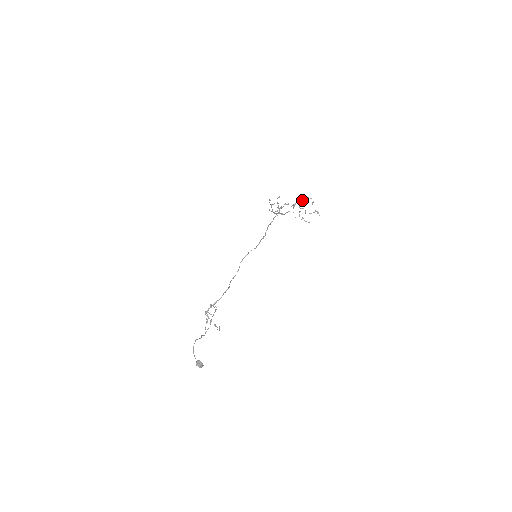
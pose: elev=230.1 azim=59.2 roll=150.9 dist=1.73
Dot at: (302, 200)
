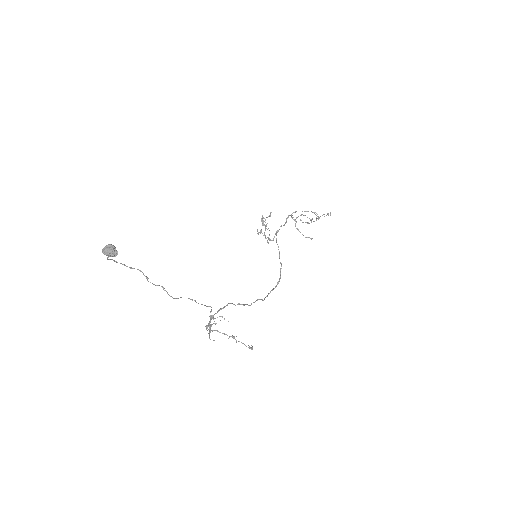
Dot at: (294, 212)
